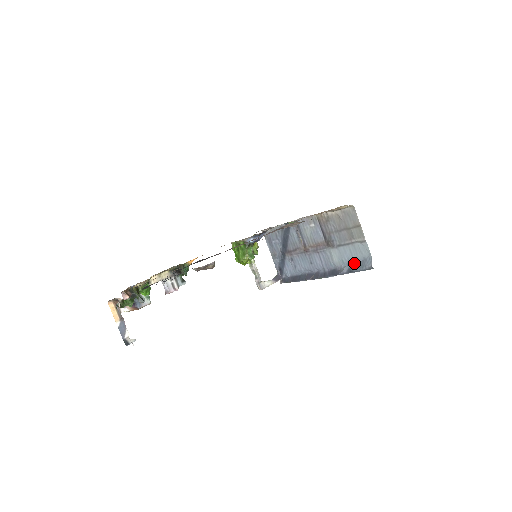
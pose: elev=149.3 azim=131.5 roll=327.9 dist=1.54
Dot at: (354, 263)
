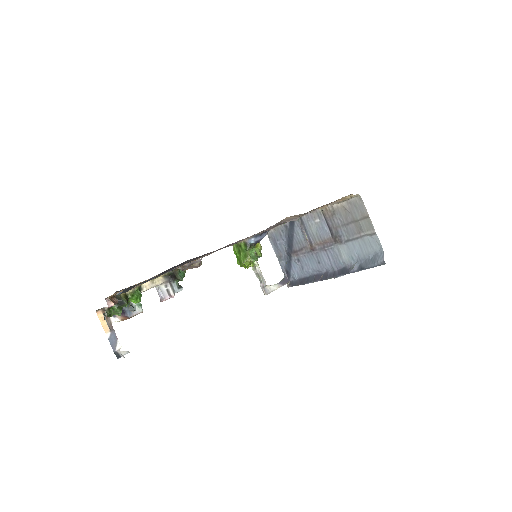
Dot at: (365, 259)
